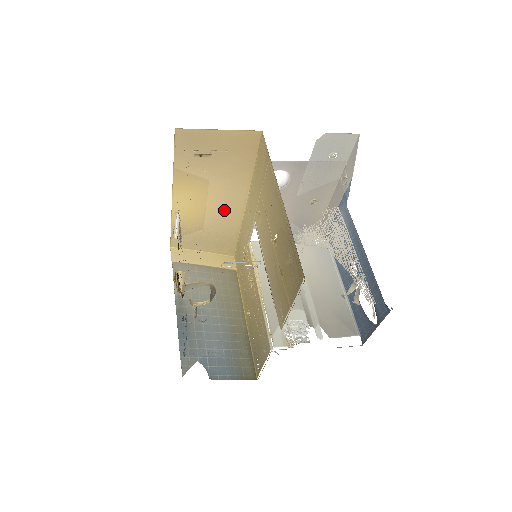
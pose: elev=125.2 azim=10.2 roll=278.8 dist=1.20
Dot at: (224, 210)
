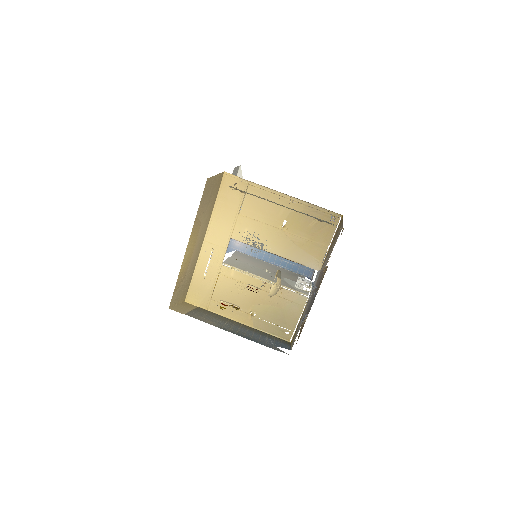
Dot at: (196, 251)
